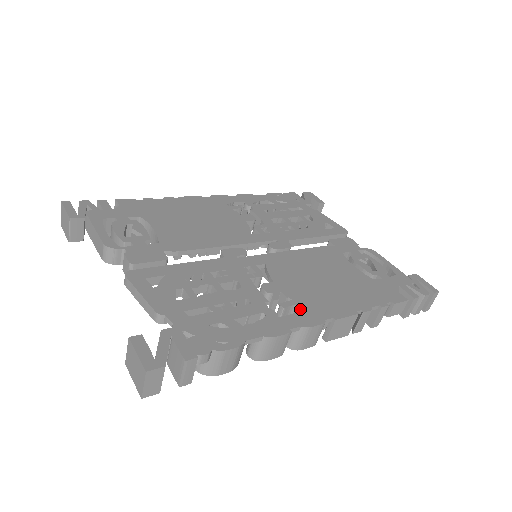
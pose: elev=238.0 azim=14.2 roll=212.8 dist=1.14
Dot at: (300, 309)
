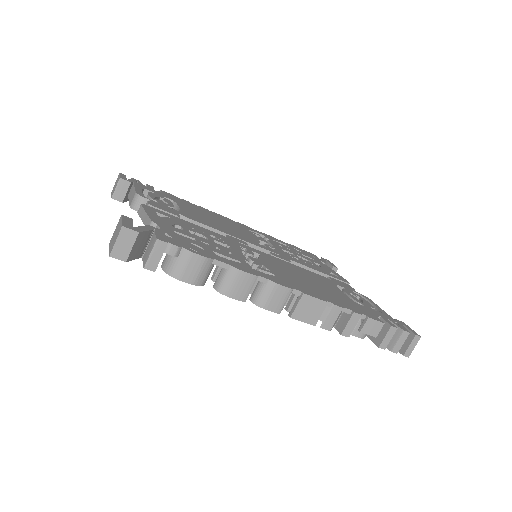
Dot at: (274, 276)
